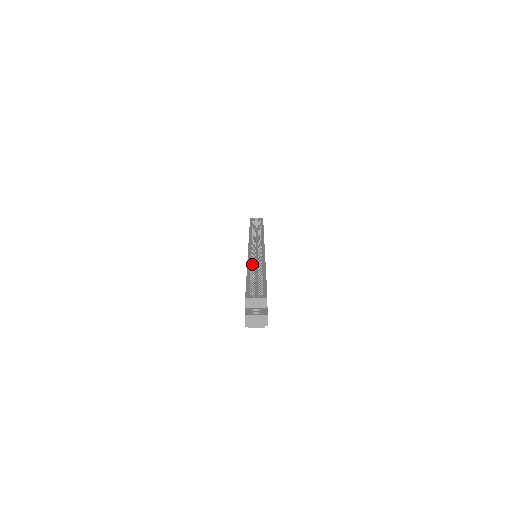
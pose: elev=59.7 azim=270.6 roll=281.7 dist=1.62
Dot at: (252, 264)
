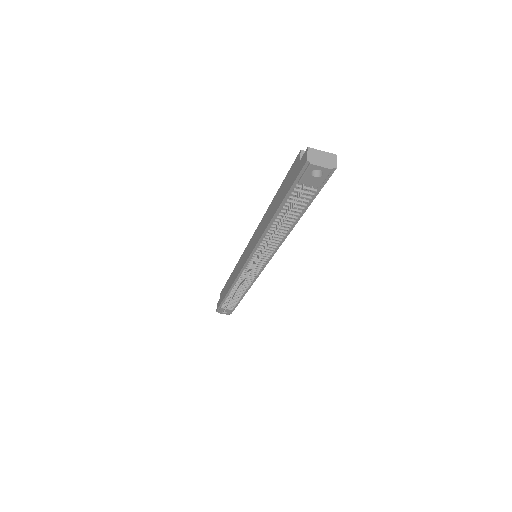
Dot at: occluded
